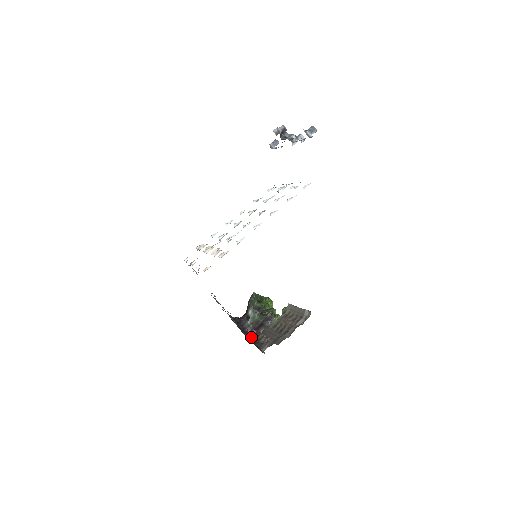
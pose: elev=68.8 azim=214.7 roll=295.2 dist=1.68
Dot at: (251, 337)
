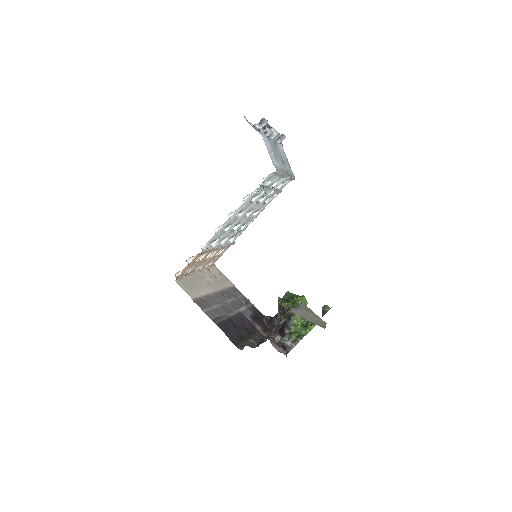
Dot at: (278, 337)
